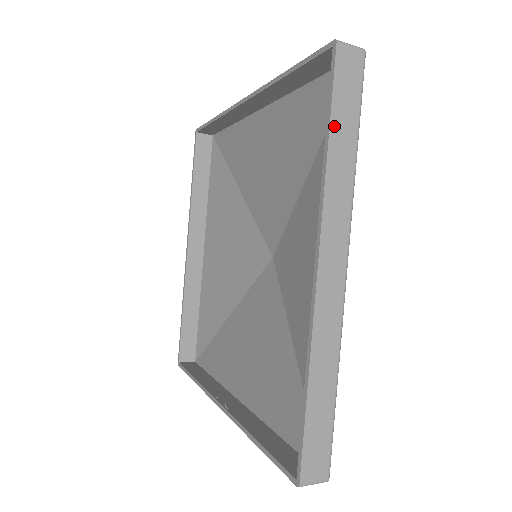
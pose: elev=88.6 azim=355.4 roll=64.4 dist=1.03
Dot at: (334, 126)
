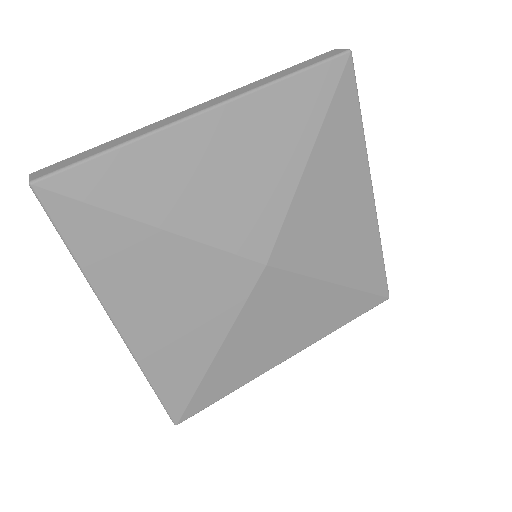
Dot at: (288, 69)
